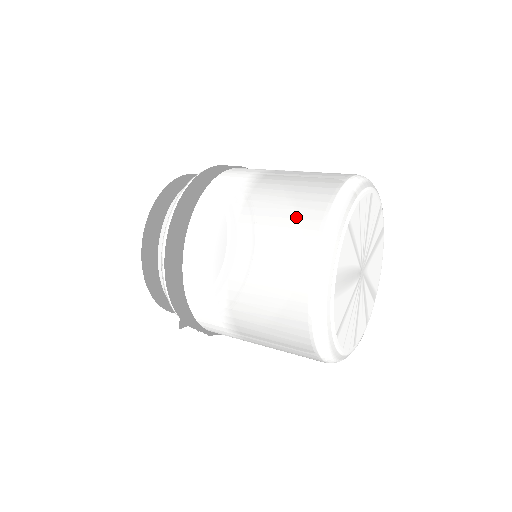
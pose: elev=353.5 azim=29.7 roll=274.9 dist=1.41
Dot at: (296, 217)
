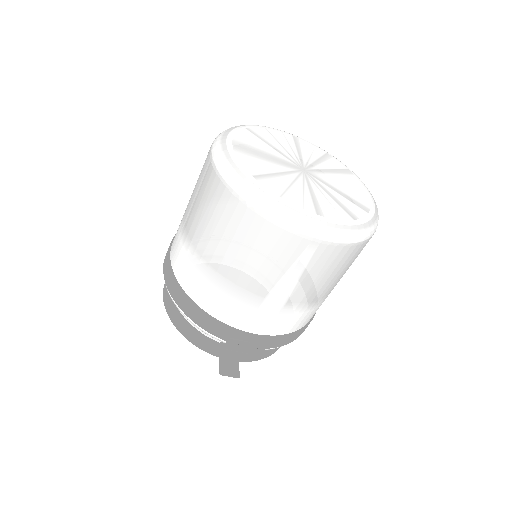
Dot at: occluded
